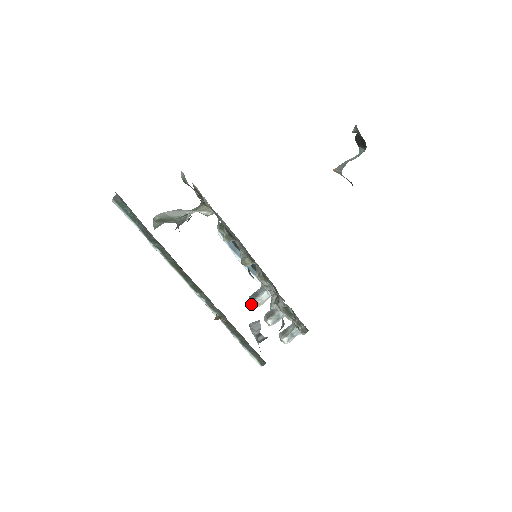
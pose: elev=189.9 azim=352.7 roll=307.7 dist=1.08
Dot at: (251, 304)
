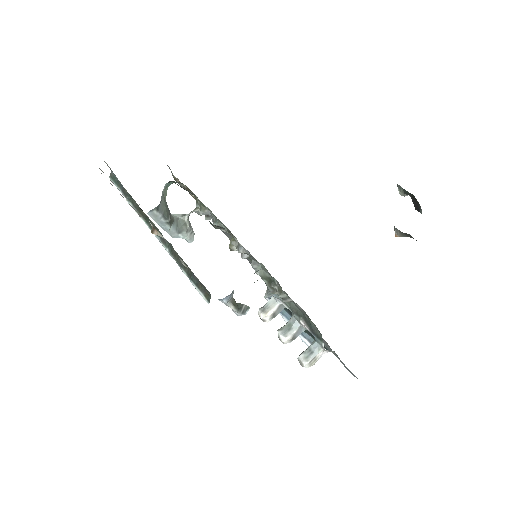
Dot at: (258, 313)
